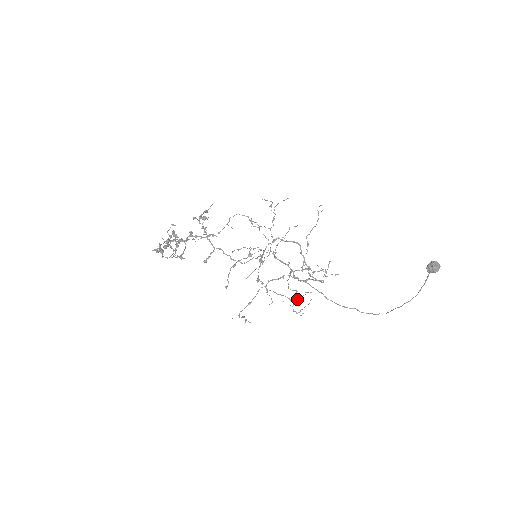
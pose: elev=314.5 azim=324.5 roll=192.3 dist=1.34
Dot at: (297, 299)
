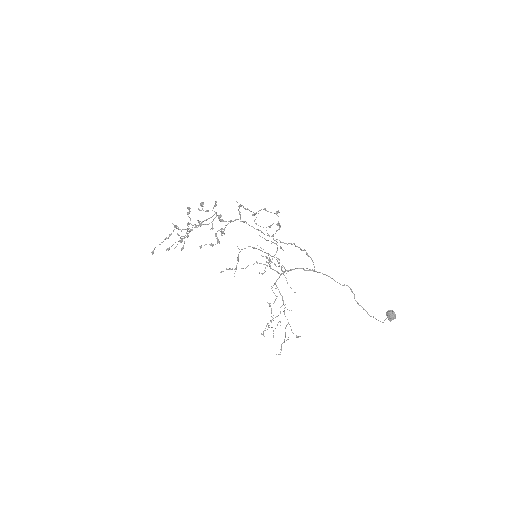
Dot at: (286, 278)
